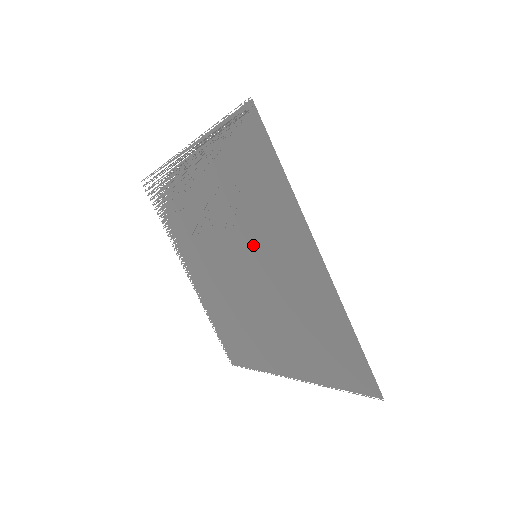
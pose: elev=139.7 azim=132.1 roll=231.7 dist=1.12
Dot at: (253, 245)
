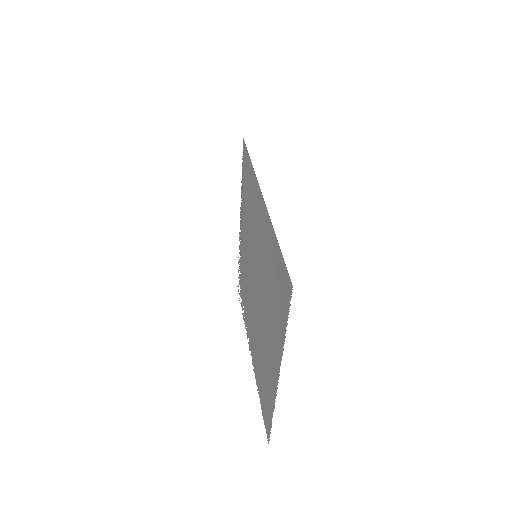
Dot at: (254, 247)
